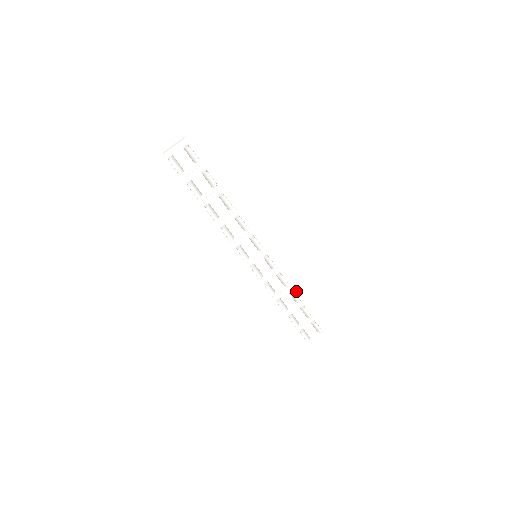
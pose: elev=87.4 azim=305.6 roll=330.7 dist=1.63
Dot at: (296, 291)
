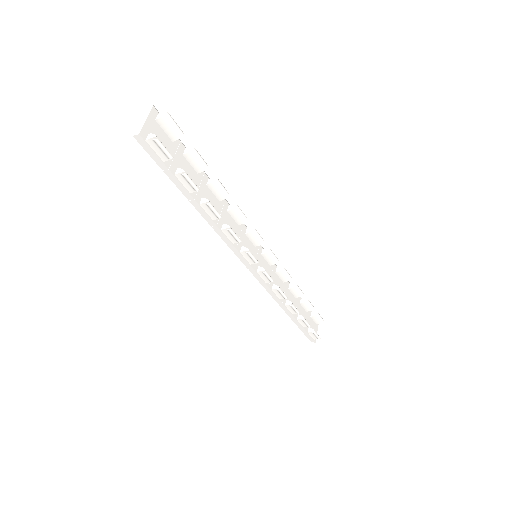
Dot at: occluded
